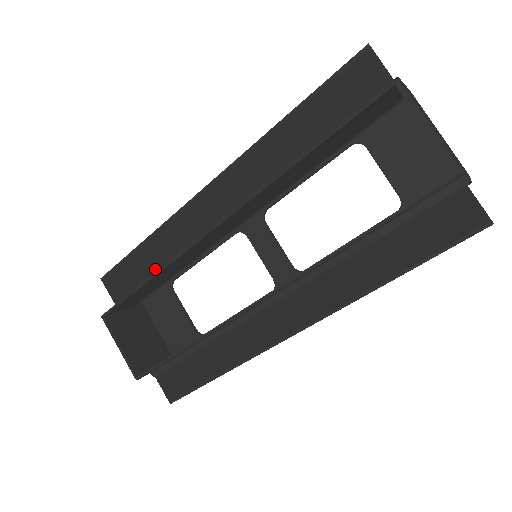
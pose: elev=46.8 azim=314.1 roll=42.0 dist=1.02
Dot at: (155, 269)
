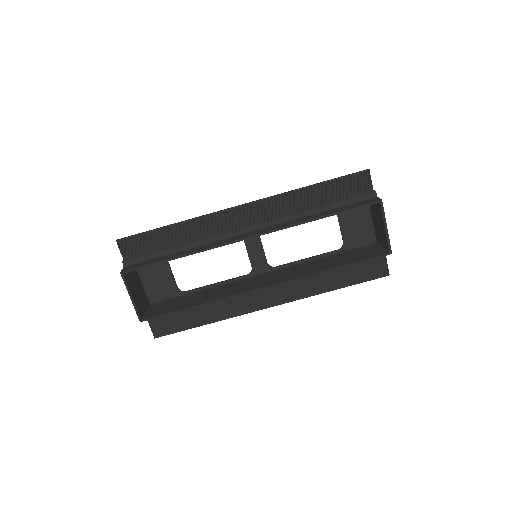
Dot at: (175, 247)
